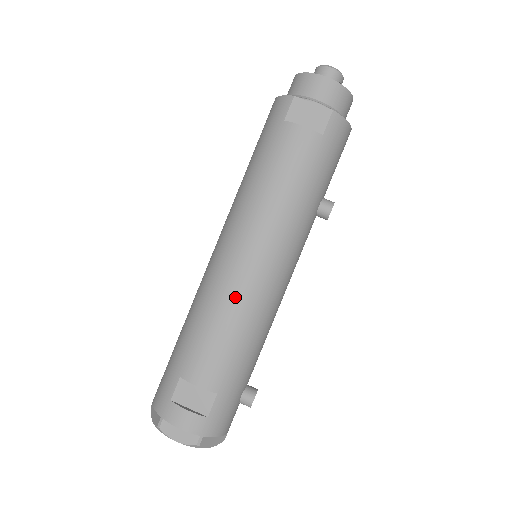
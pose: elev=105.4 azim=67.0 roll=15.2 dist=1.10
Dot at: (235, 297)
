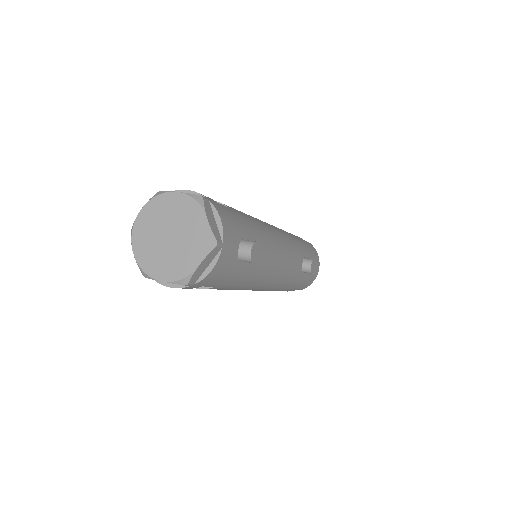
Dot at: occluded
